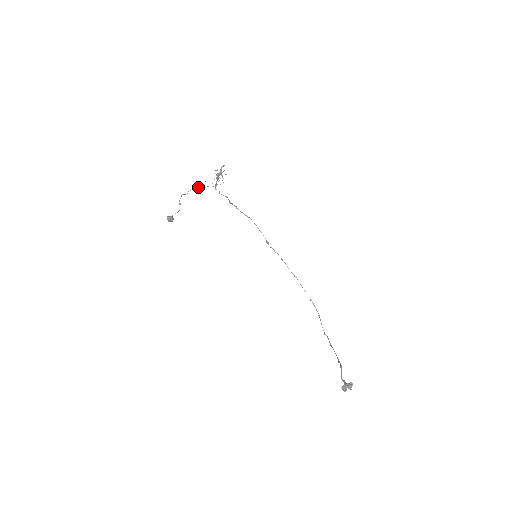
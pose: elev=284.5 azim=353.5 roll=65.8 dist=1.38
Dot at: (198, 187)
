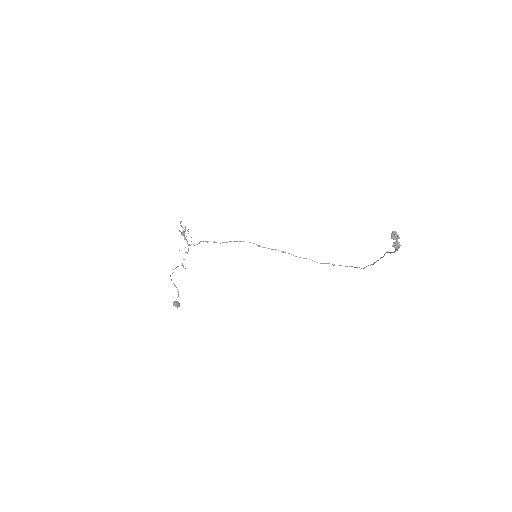
Dot at: occluded
